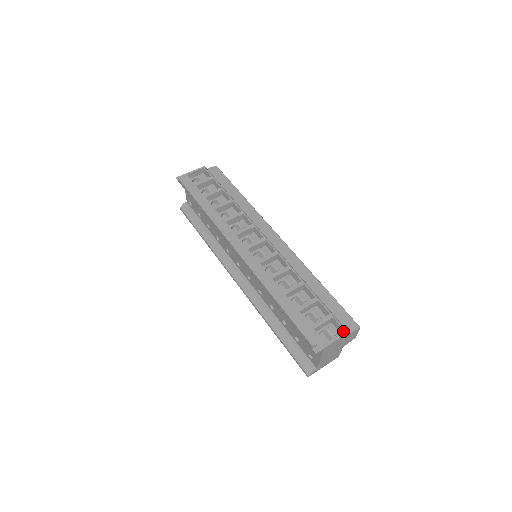
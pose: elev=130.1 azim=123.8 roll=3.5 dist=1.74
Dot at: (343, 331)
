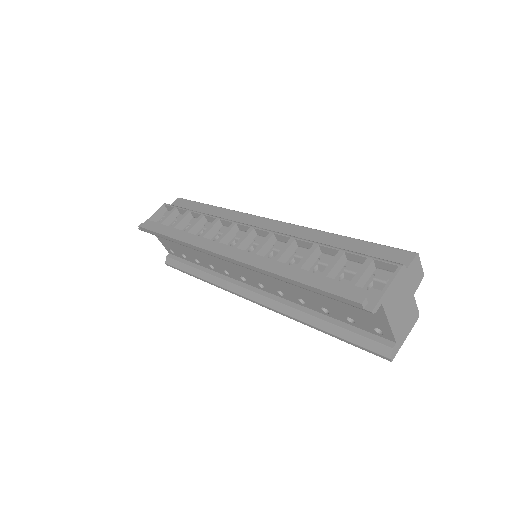
Dot at: (396, 268)
